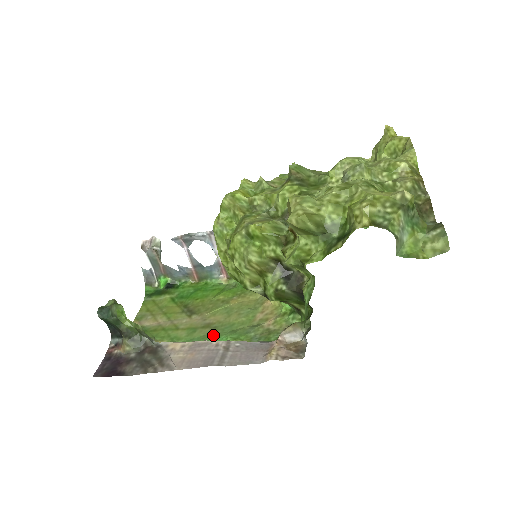
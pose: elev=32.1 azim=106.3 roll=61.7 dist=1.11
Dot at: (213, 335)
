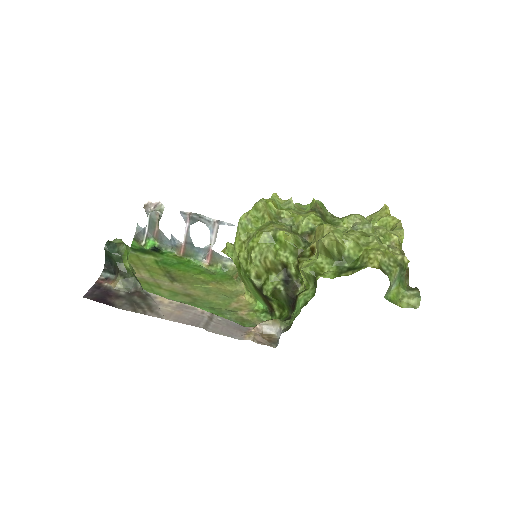
Dot at: (194, 304)
